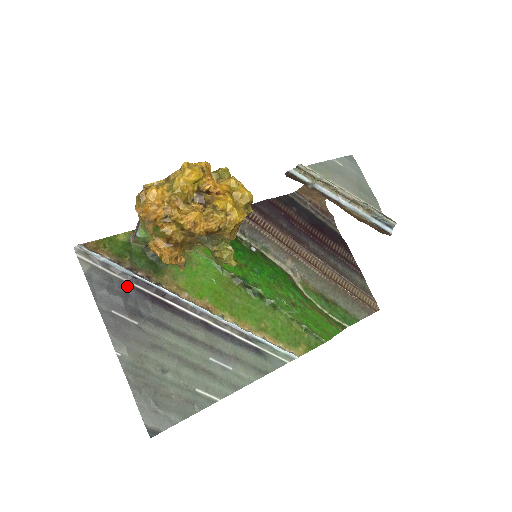
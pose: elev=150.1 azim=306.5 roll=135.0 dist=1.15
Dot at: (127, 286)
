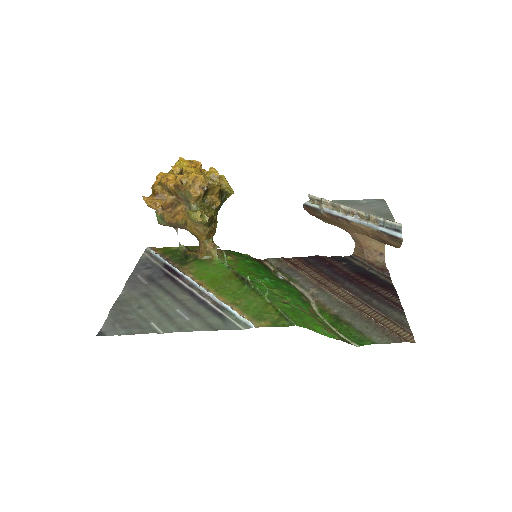
Dot at: (158, 267)
